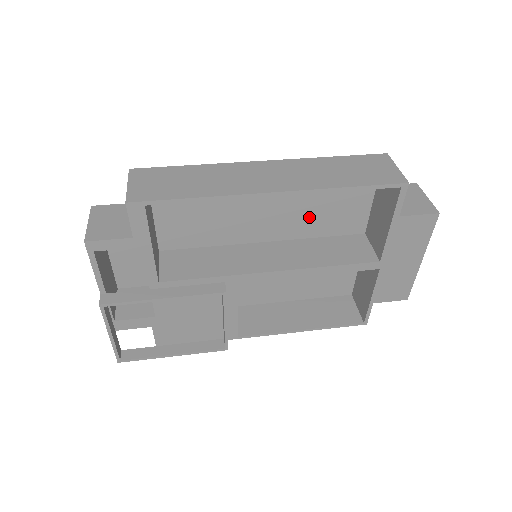
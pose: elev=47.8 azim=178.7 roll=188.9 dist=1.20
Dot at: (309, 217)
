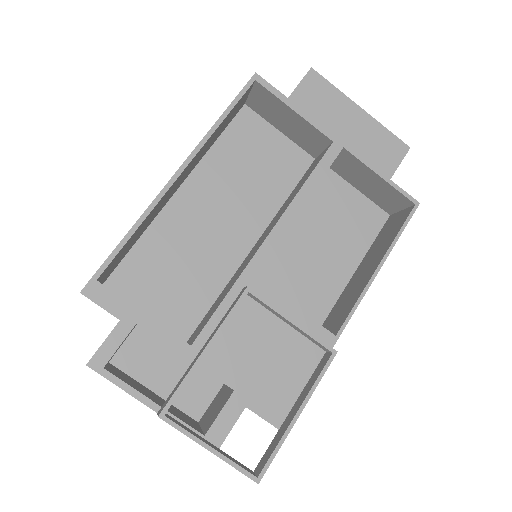
Dot at: (257, 191)
